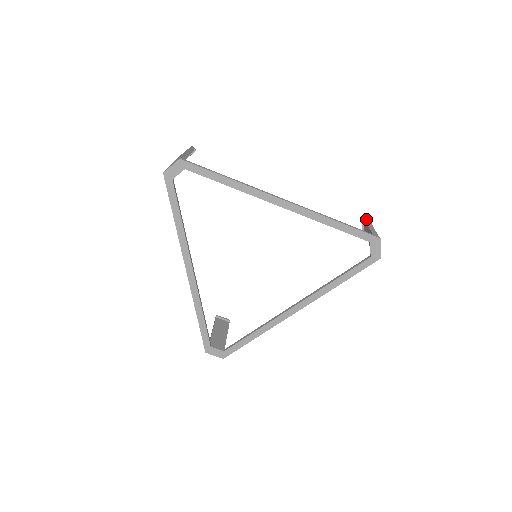
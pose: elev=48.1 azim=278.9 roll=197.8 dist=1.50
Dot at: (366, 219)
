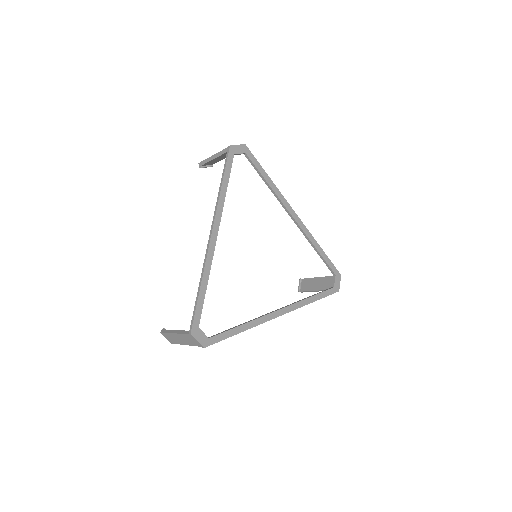
Dot at: (307, 278)
